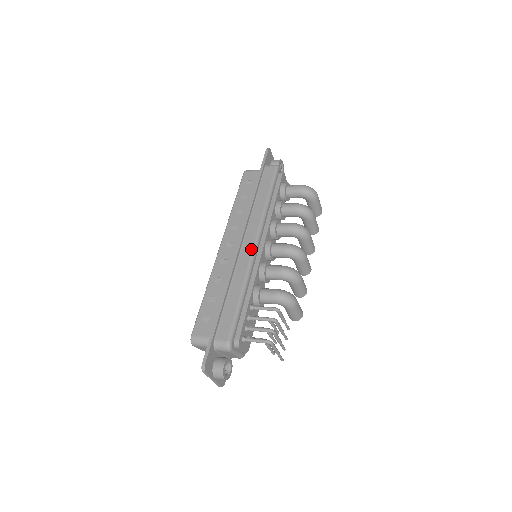
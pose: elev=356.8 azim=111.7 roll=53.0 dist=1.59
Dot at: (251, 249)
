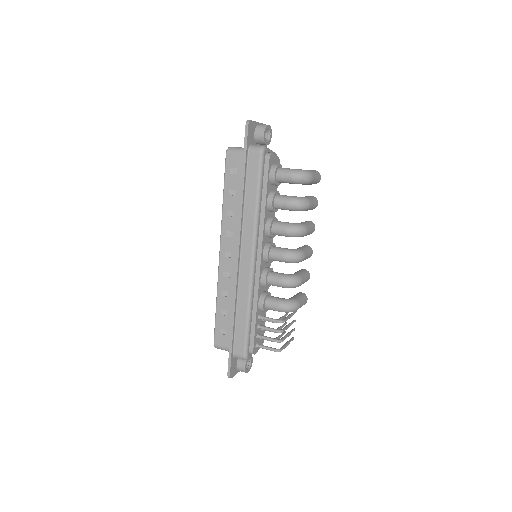
Dot at: (249, 267)
